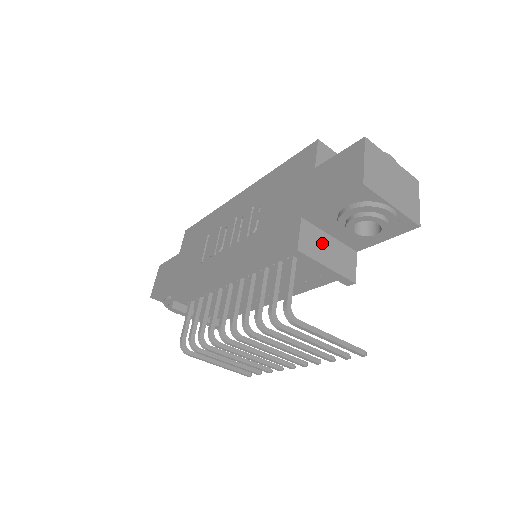
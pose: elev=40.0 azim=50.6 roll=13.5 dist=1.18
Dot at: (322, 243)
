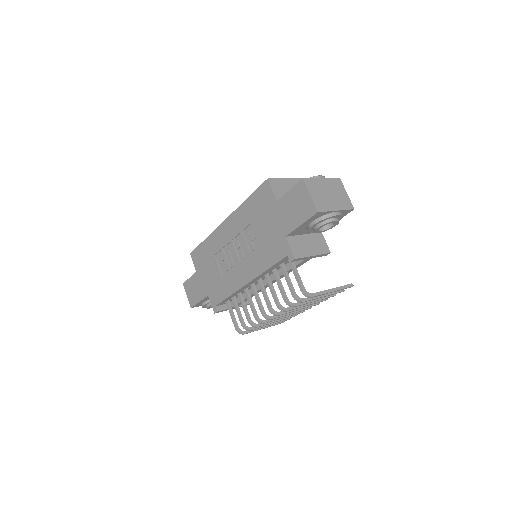
Dot at: (303, 243)
